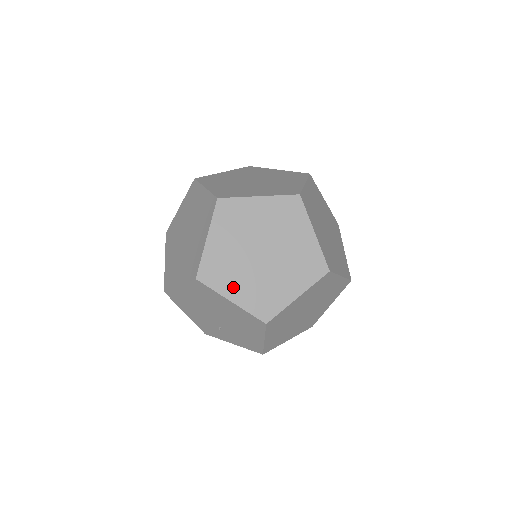
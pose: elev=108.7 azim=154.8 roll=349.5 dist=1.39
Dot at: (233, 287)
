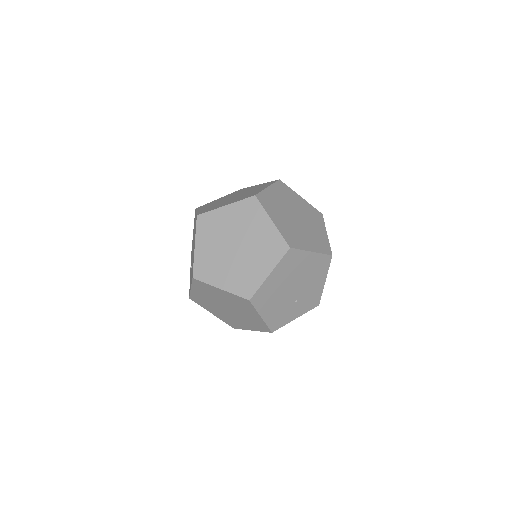
Dot at: occluded
